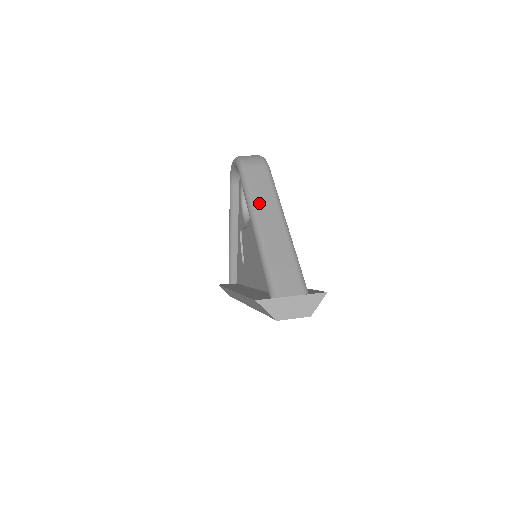
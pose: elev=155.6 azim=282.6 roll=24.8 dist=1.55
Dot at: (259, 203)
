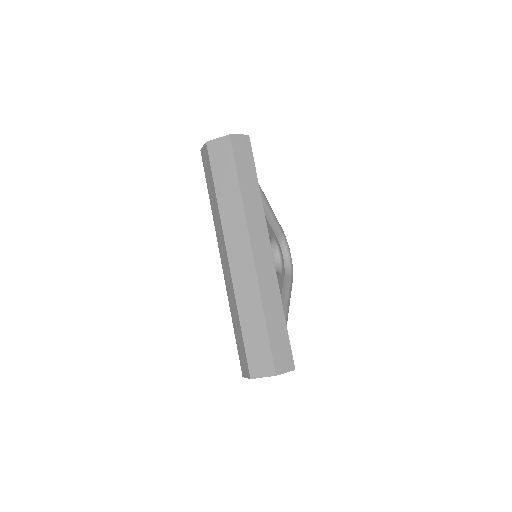
Dot at: occluded
